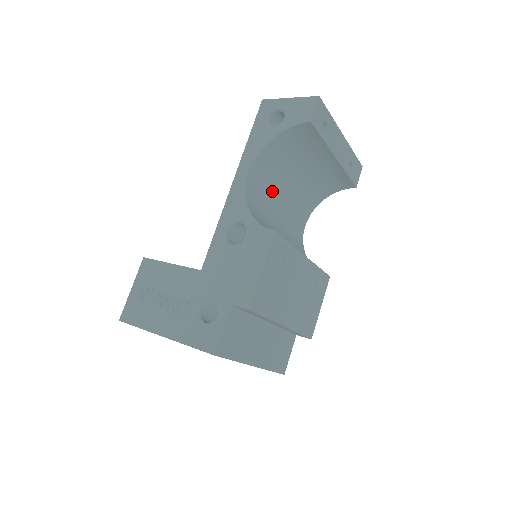
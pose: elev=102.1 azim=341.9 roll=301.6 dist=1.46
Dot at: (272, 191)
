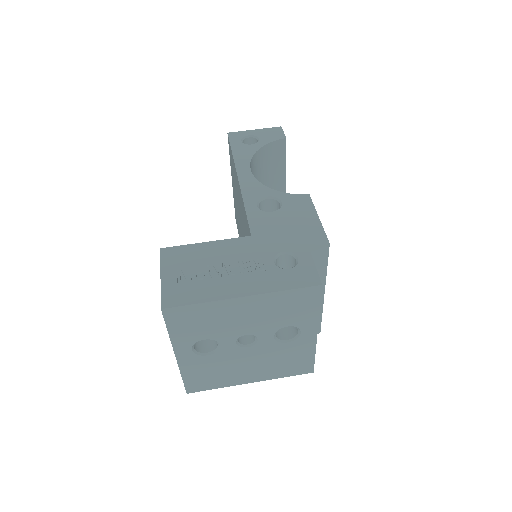
Dot at: occluded
